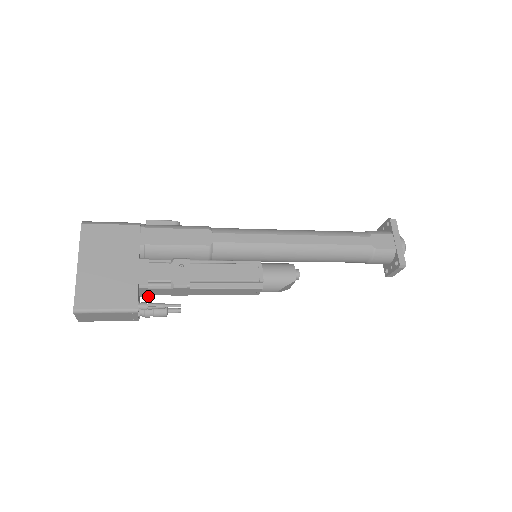
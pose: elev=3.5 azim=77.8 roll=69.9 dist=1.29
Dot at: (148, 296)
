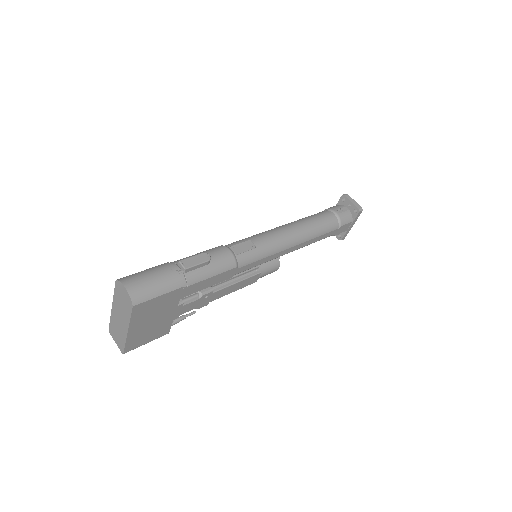
Dot at: occluded
